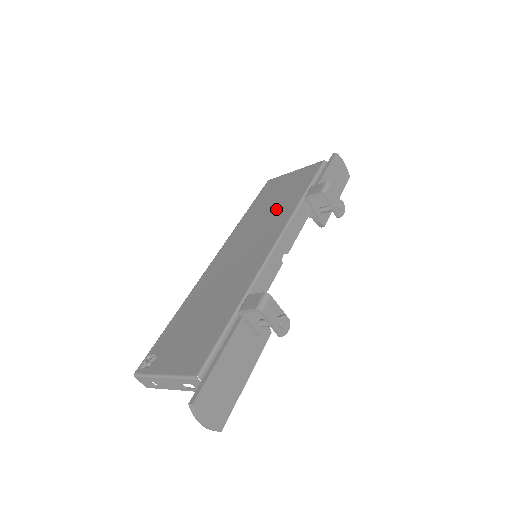
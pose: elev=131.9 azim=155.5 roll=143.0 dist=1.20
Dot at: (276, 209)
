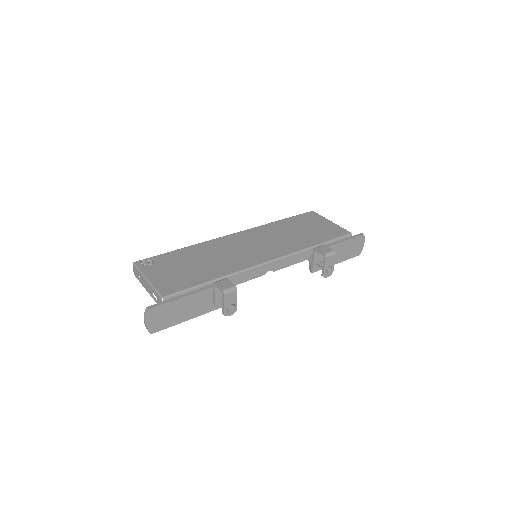
Dot at: (294, 238)
